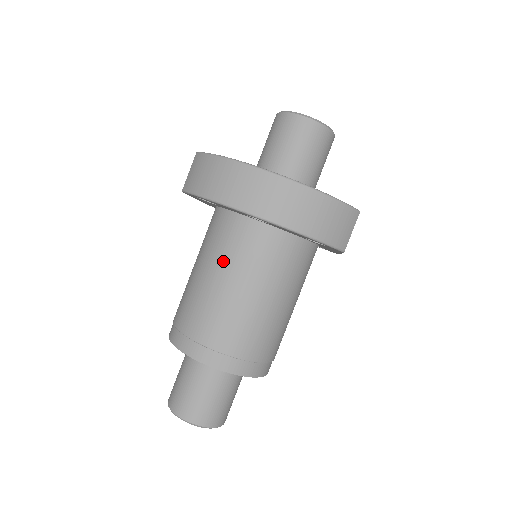
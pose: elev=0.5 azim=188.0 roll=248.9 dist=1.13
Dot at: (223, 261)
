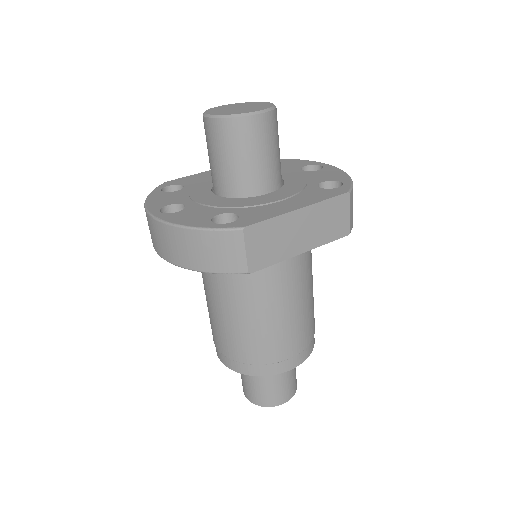
Dot at: occluded
